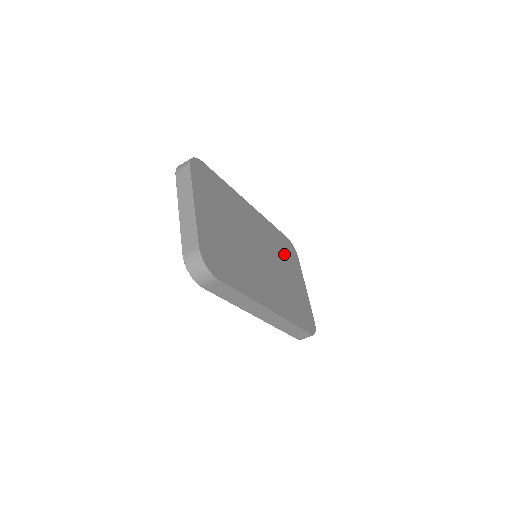
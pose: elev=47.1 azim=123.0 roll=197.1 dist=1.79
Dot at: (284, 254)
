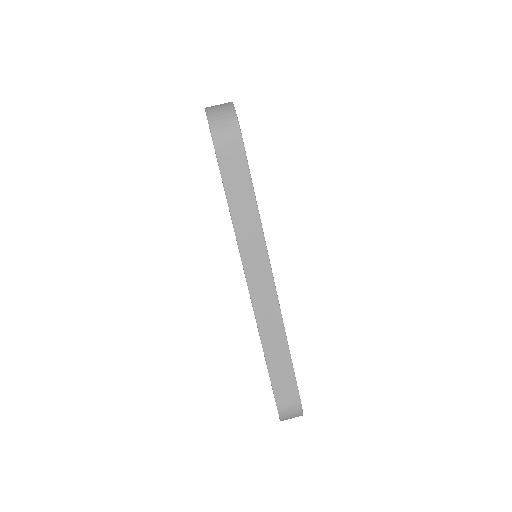
Dot at: occluded
